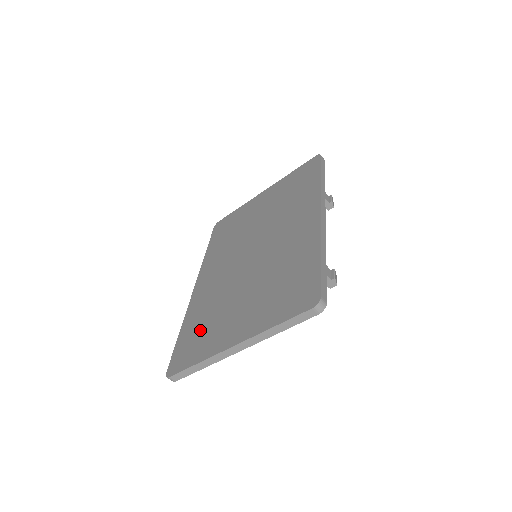
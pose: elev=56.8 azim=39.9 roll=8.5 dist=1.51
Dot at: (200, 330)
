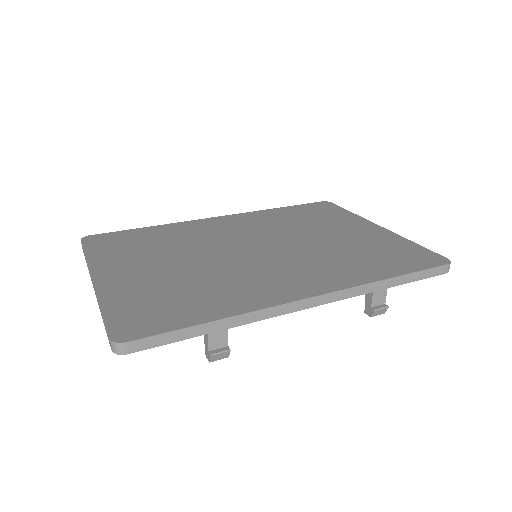
Dot at: (139, 242)
